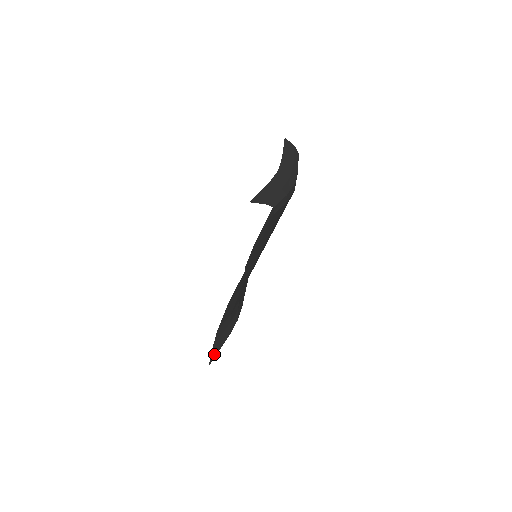
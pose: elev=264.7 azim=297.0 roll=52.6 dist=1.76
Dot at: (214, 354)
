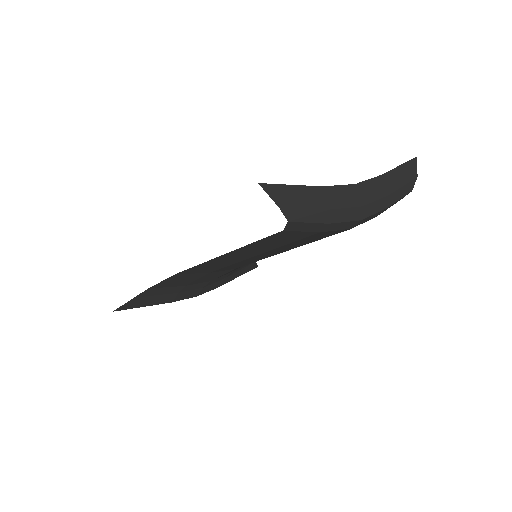
Dot at: (131, 306)
